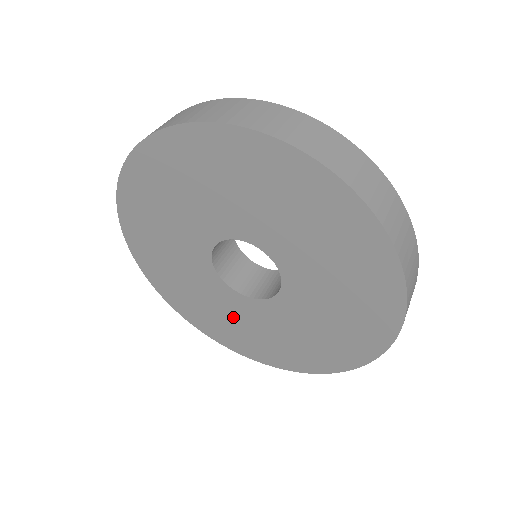
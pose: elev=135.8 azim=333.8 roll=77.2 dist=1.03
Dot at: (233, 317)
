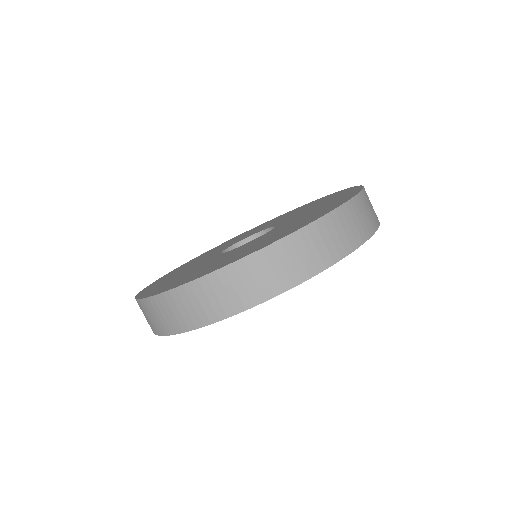
Dot at: occluded
